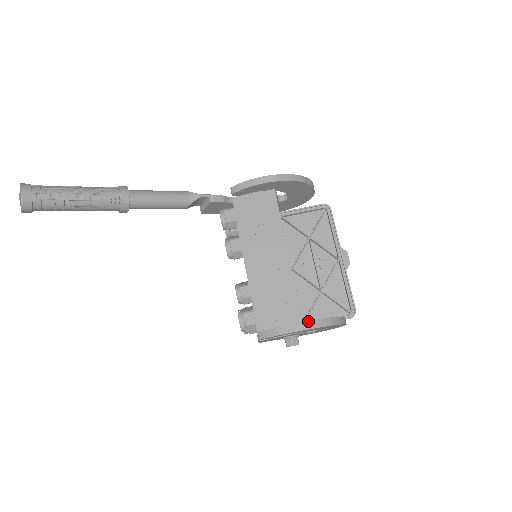
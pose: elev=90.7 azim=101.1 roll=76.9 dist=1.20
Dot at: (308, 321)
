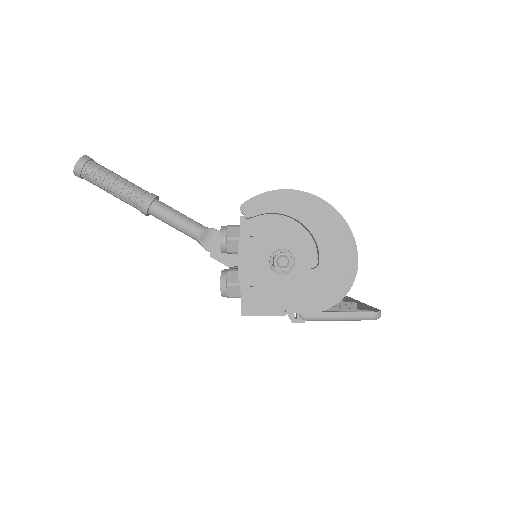
Dot at: (302, 192)
